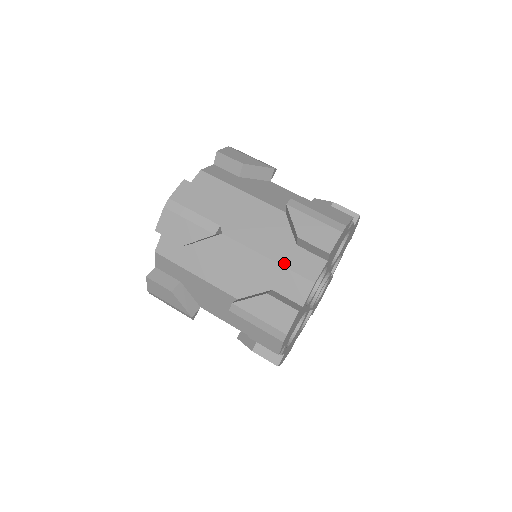
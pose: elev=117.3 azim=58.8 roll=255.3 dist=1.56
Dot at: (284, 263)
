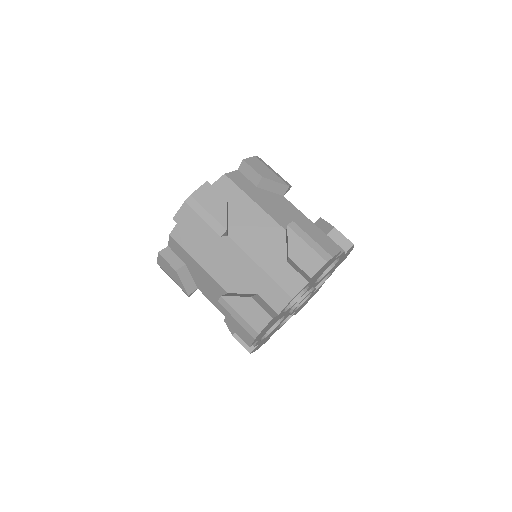
Dot at: (272, 275)
